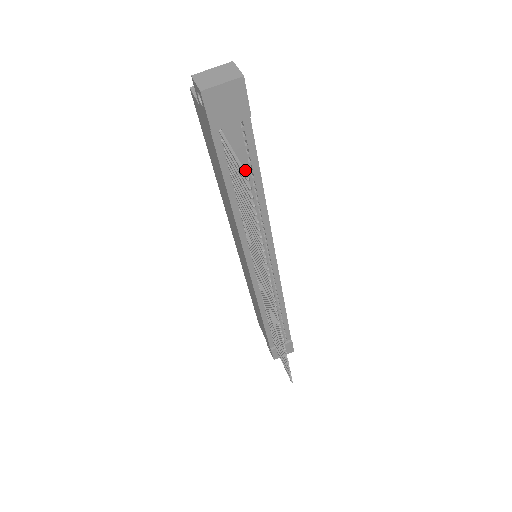
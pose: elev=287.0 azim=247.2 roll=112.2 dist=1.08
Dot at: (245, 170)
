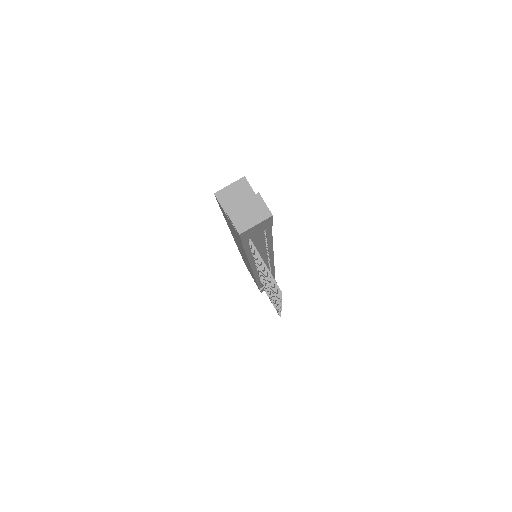
Dot at: (261, 241)
